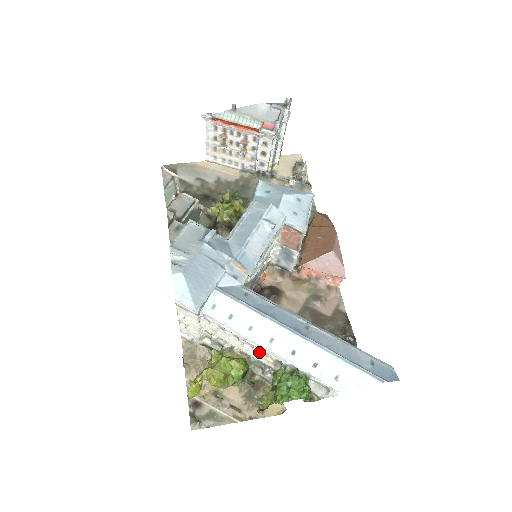
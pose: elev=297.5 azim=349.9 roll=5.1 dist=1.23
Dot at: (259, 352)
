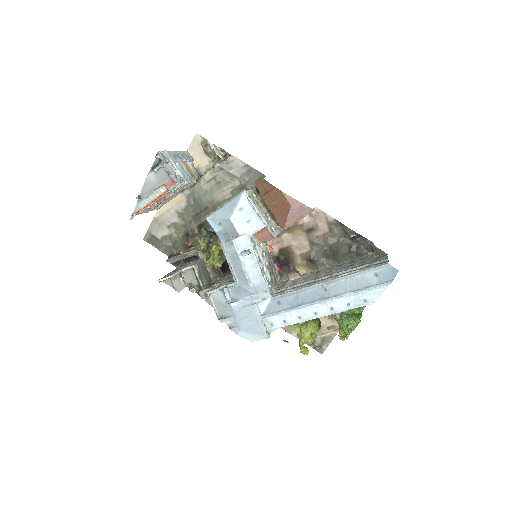
Dot at: occluded
